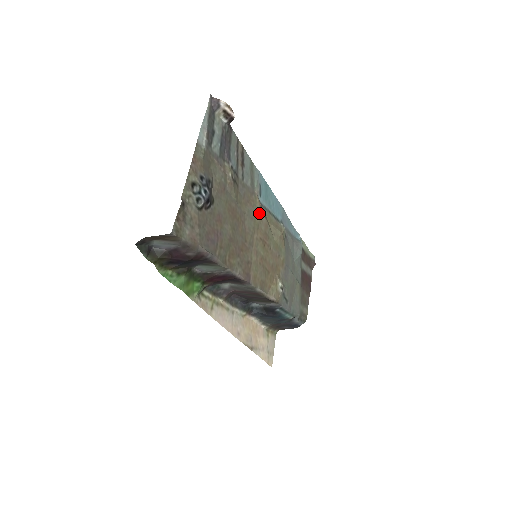
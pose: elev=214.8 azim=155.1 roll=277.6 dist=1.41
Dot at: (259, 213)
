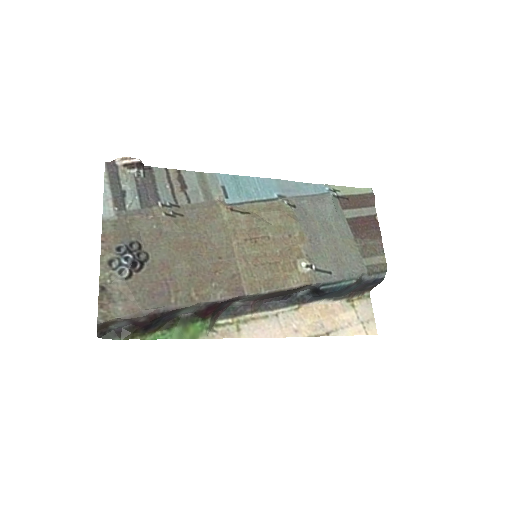
Dot at: (230, 217)
